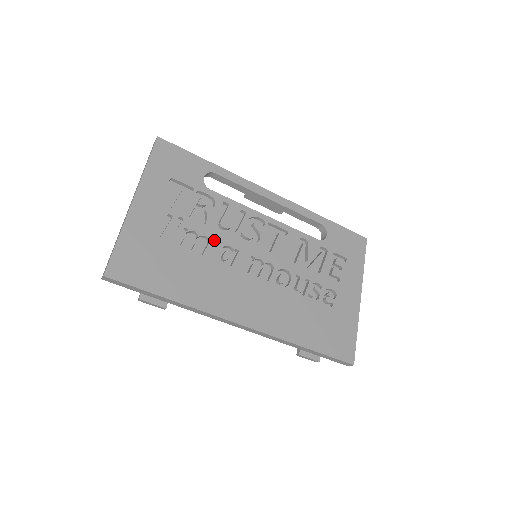
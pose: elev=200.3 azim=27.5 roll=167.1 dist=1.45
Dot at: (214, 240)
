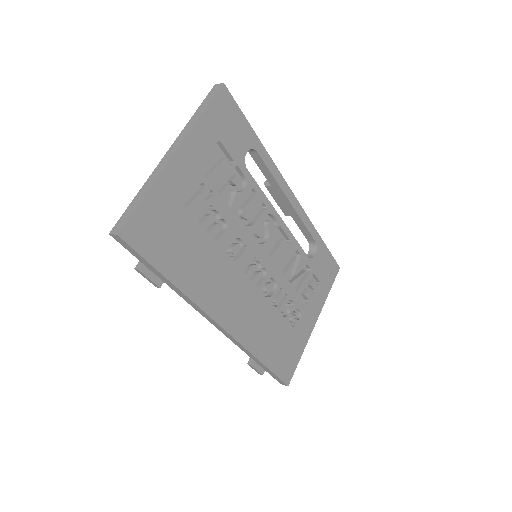
Dot at: (231, 228)
